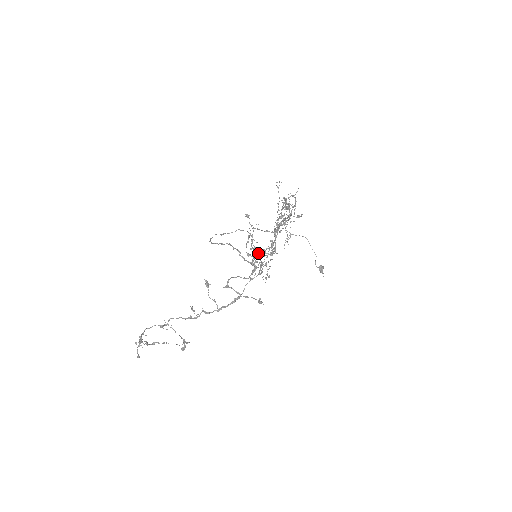
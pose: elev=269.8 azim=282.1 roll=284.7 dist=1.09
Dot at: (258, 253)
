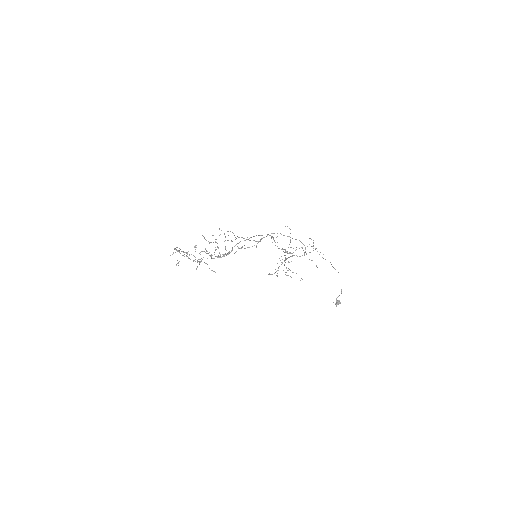
Dot at: occluded
